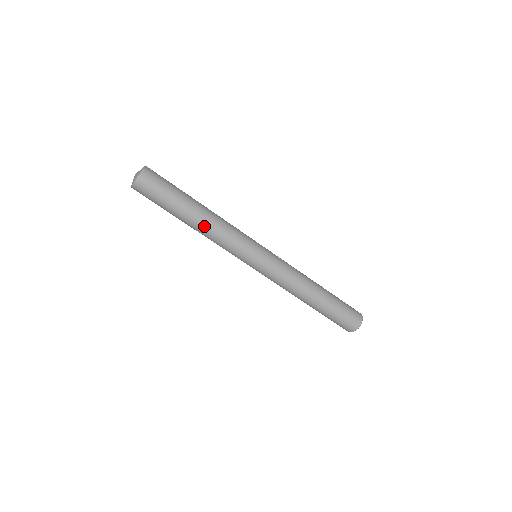
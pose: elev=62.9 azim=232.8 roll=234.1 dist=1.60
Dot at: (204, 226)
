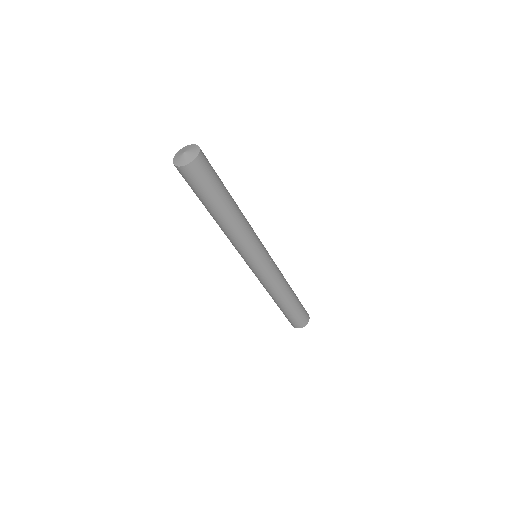
Dot at: (221, 226)
